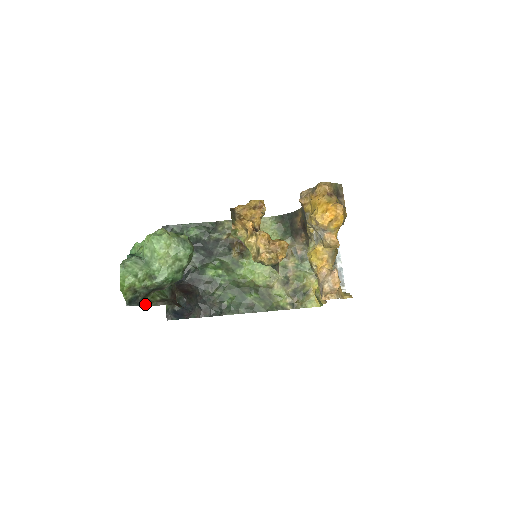
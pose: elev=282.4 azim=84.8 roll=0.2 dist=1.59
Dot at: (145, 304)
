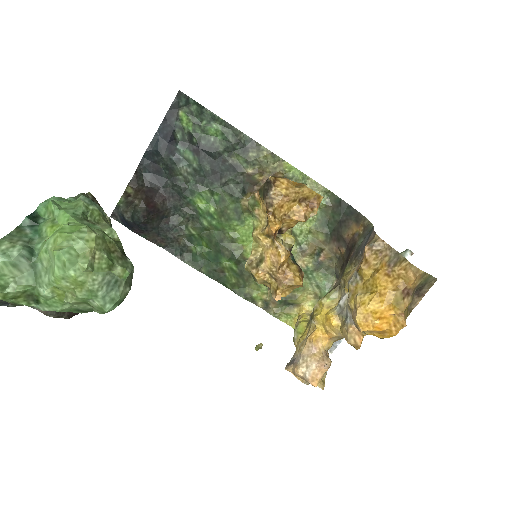
Dot at: occluded
